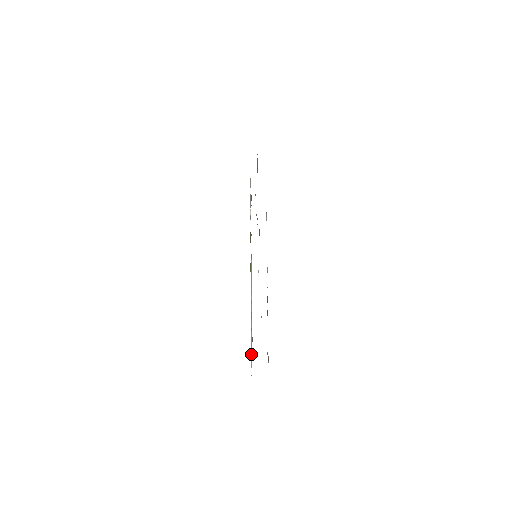
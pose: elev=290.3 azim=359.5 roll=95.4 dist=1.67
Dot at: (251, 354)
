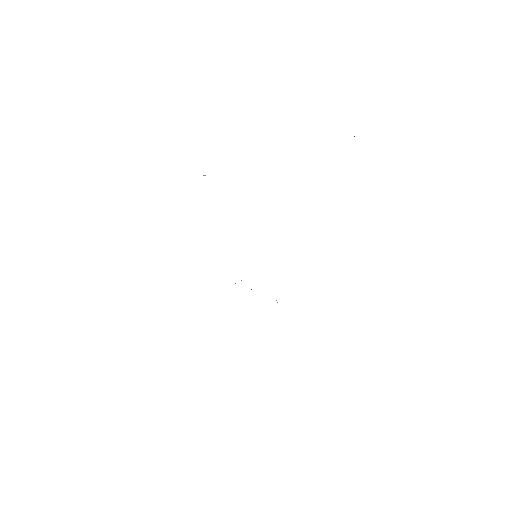
Dot at: occluded
